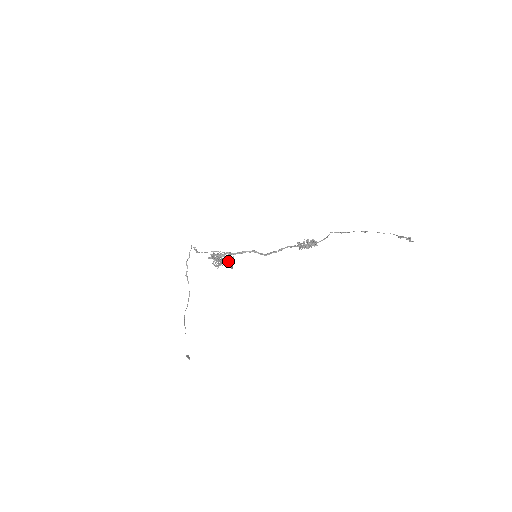
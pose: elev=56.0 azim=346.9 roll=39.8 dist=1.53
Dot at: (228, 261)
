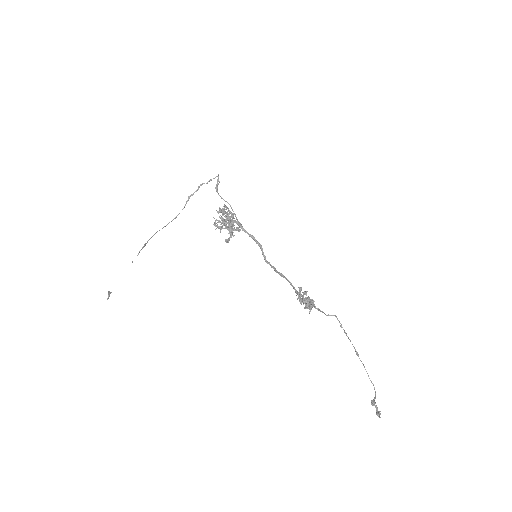
Dot at: occluded
